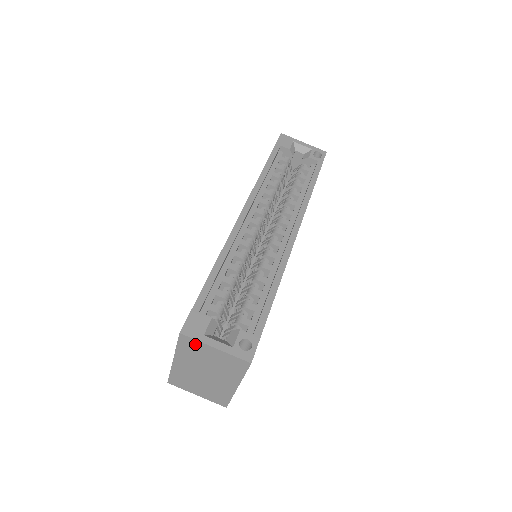
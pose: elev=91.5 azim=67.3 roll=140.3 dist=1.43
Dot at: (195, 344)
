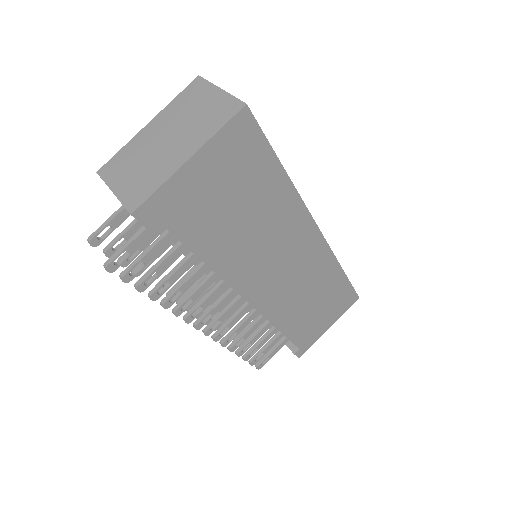
Dot at: (202, 88)
